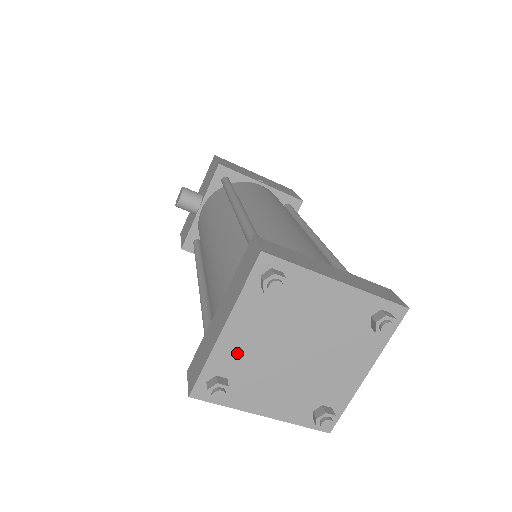
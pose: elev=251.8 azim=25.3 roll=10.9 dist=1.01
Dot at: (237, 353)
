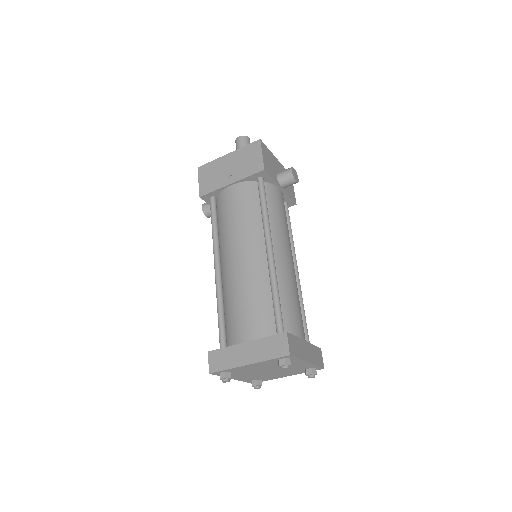
Dot at: (248, 378)
